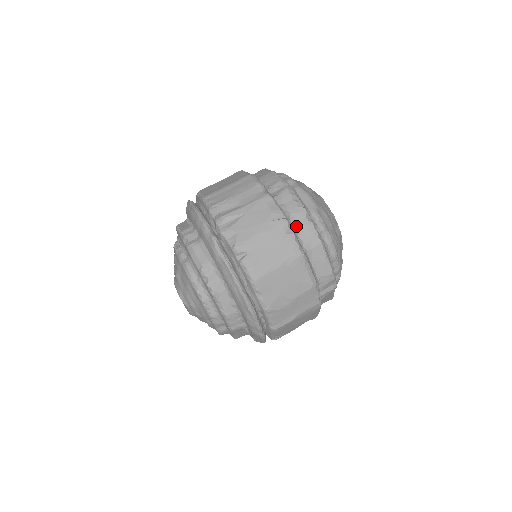
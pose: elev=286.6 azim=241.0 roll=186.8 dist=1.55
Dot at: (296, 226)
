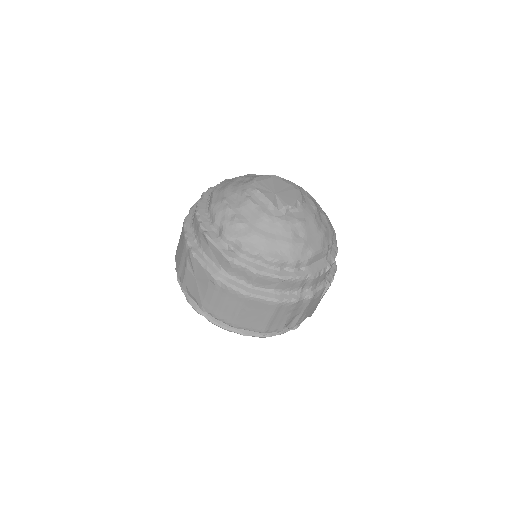
Dot at: (328, 273)
